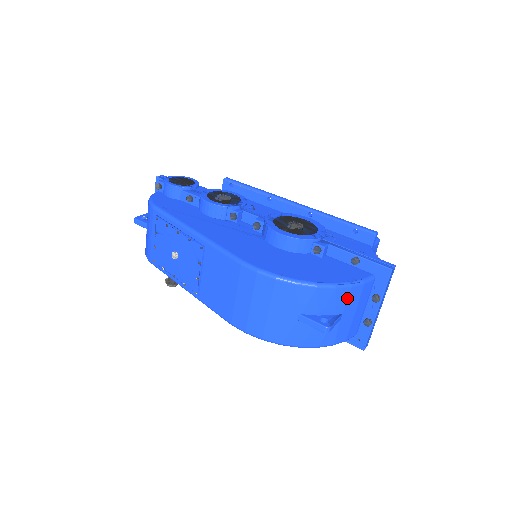
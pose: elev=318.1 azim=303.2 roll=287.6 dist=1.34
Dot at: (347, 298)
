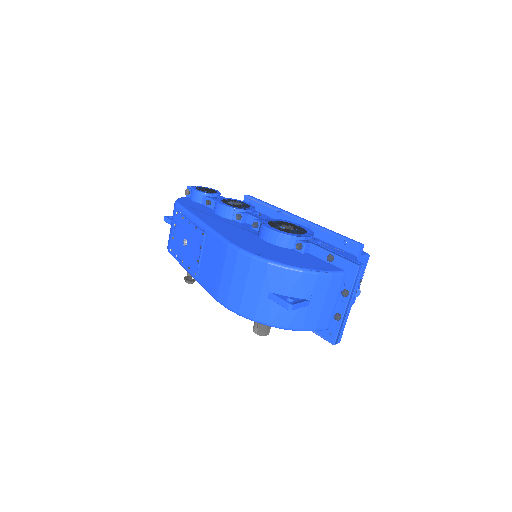
Dot at: (314, 285)
